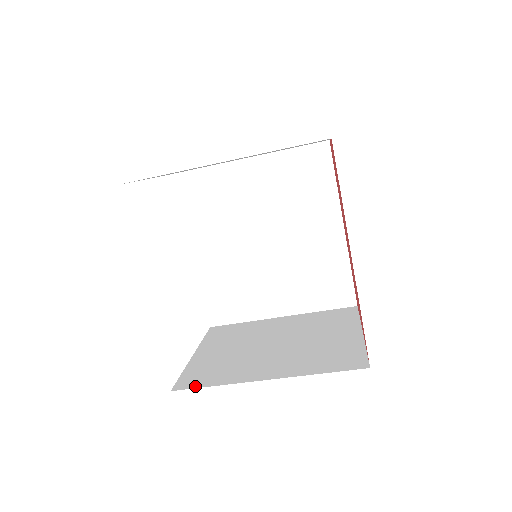
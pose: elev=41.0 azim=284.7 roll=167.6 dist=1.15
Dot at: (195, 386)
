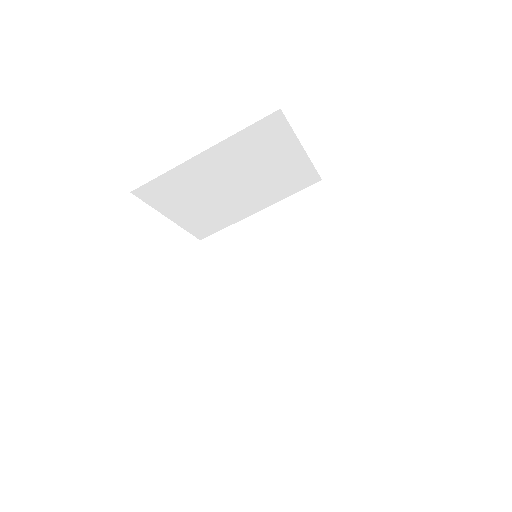
Dot at: occluded
